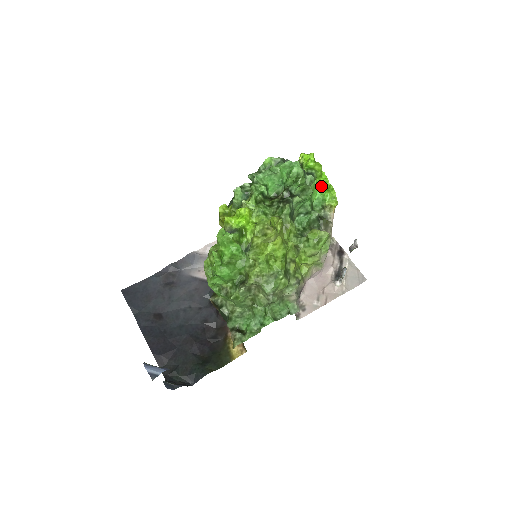
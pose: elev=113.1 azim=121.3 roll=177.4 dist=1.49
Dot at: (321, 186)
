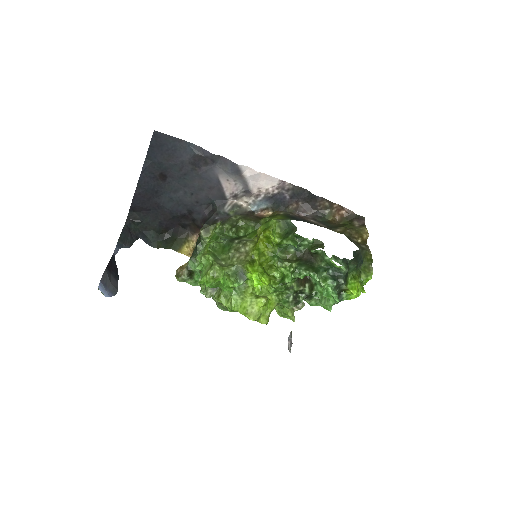
Dot at: occluded
